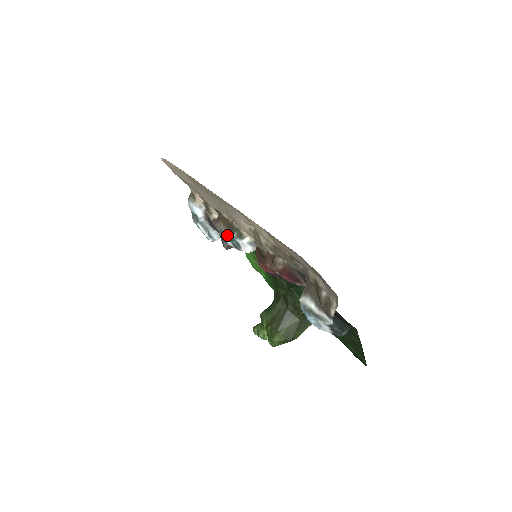
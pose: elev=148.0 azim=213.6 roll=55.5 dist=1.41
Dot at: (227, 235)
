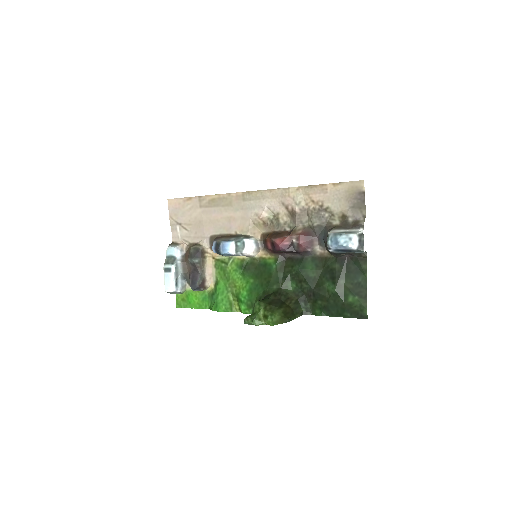
Dot at: (233, 239)
